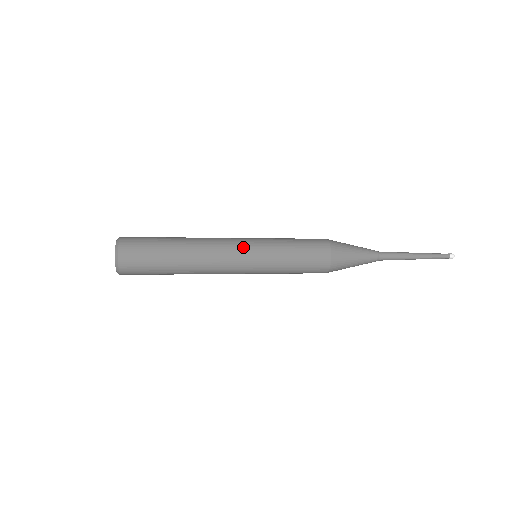
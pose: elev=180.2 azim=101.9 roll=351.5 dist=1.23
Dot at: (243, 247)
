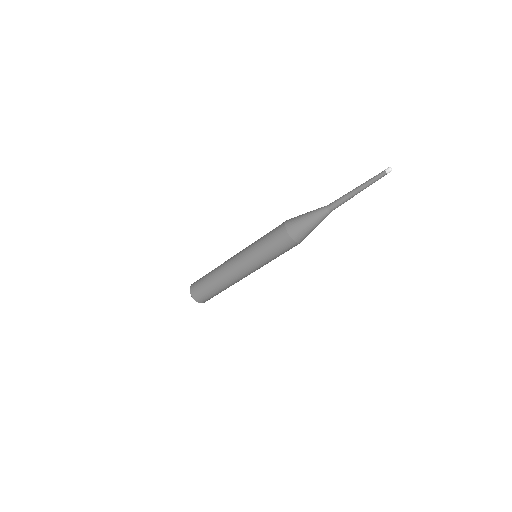
Dot at: occluded
